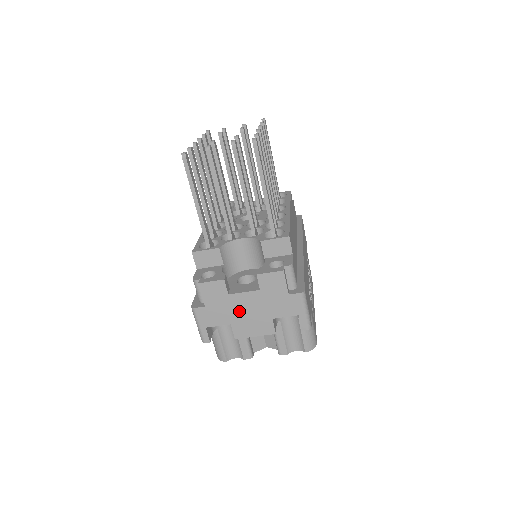
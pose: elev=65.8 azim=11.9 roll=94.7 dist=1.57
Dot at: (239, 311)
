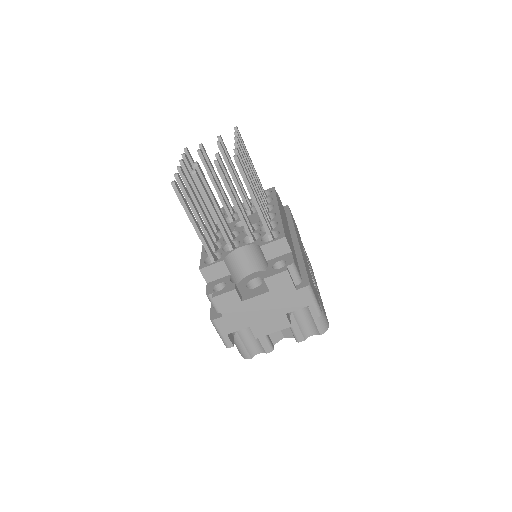
Dot at: (254, 314)
